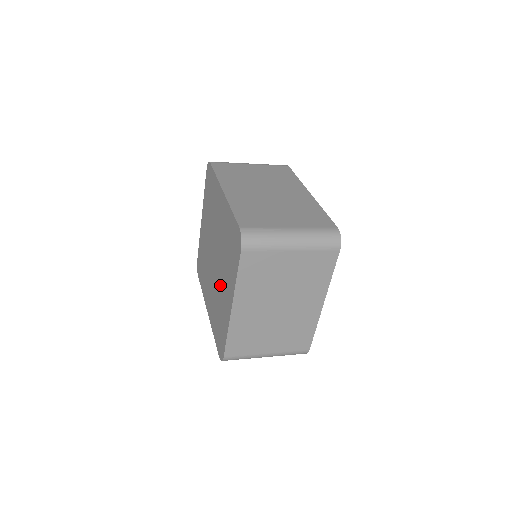
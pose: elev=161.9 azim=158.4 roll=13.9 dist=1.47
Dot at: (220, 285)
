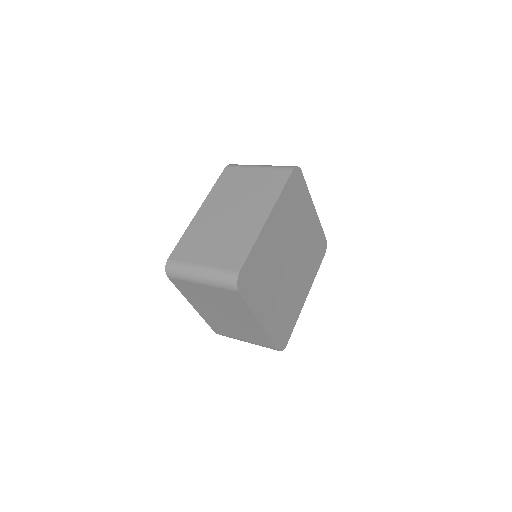
Dot at: occluded
